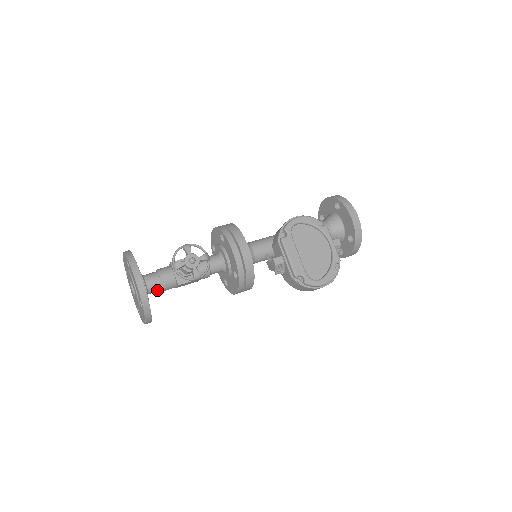
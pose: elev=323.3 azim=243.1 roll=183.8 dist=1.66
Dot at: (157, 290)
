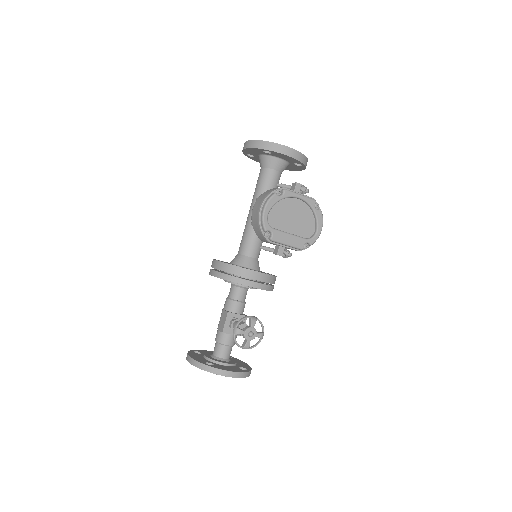
Dot at: (231, 350)
